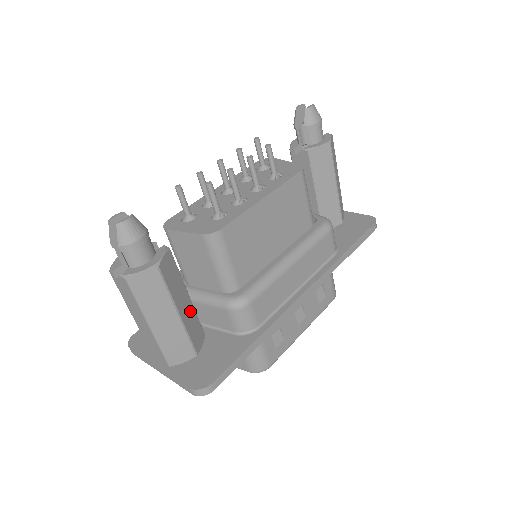
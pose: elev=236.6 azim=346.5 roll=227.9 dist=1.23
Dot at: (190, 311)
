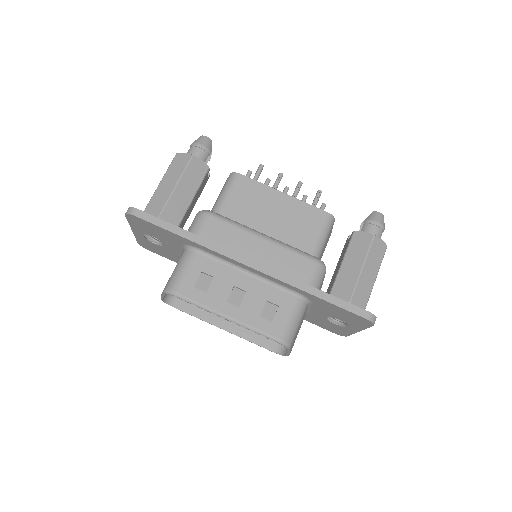
Dot at: (182, 205)
